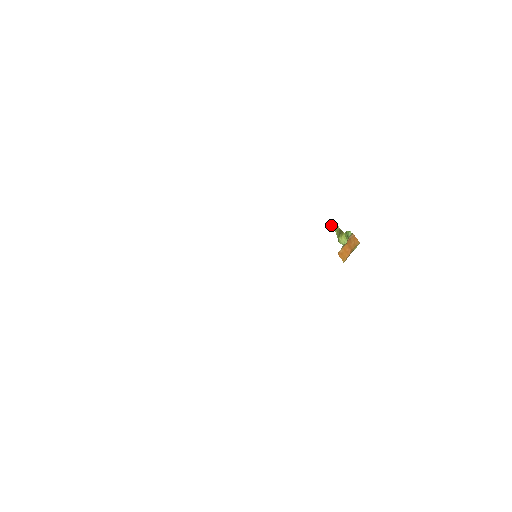
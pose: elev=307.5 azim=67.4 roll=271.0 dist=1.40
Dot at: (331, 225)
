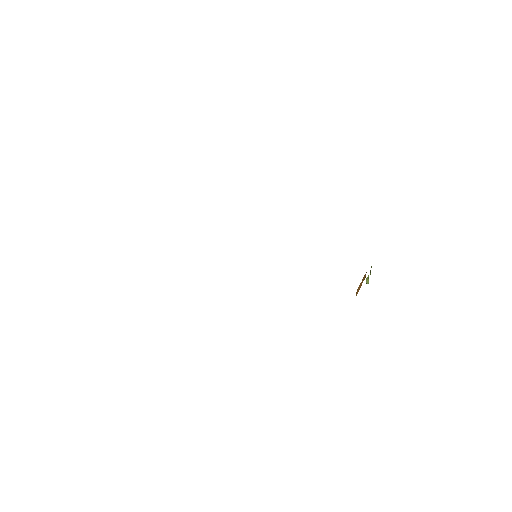
Dot at: occluded
